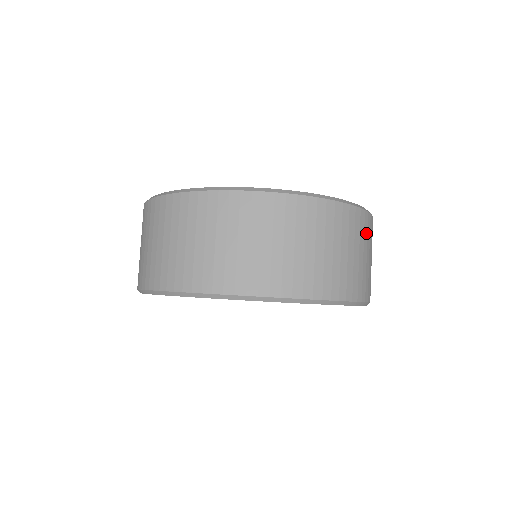
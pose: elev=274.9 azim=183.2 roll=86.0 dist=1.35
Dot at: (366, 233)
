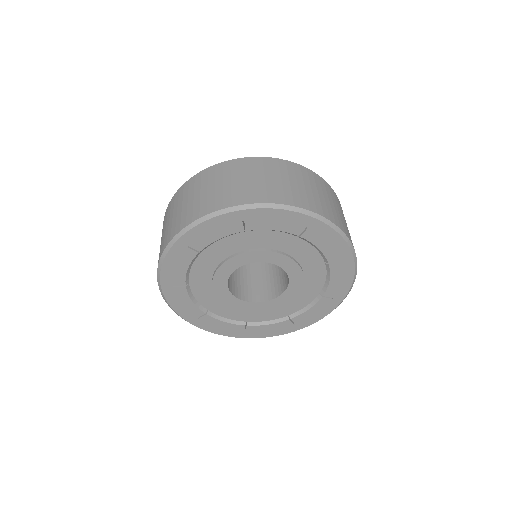
Dot at: occluded
